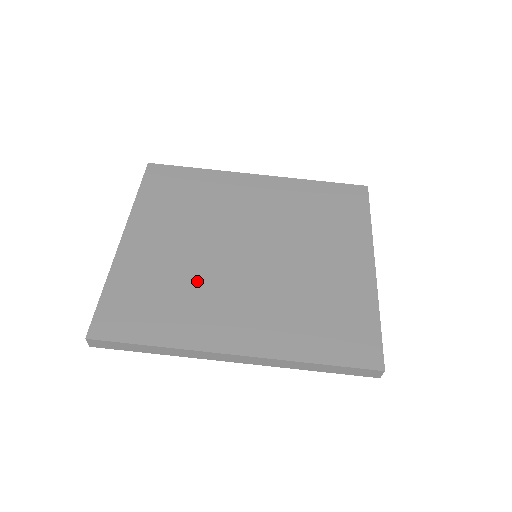
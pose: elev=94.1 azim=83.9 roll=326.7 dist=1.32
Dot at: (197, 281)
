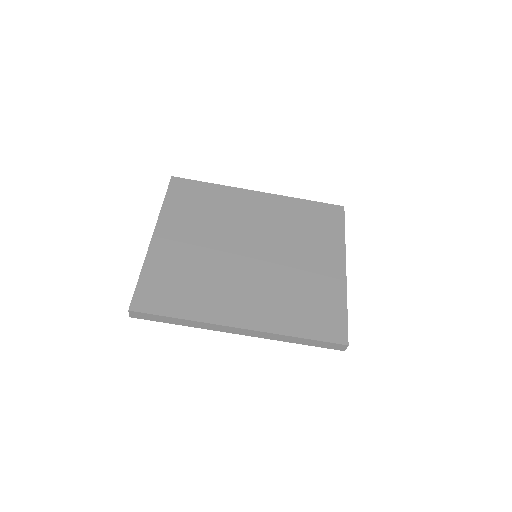
Dot at: (212, 272)
